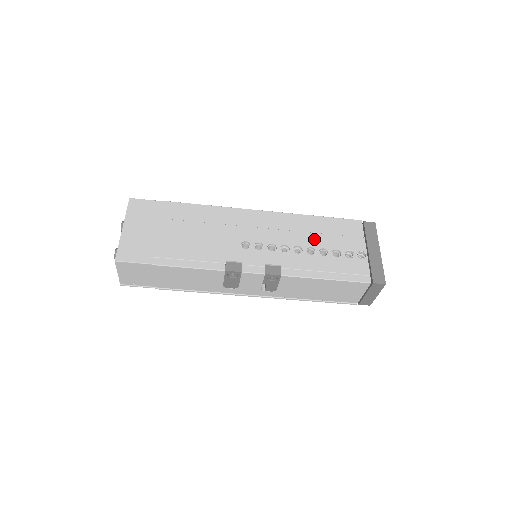
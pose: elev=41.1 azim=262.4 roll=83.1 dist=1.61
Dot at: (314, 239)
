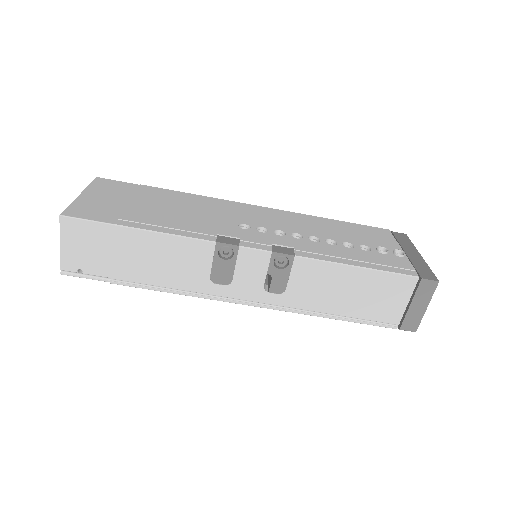
Dot at: (333, 234)
